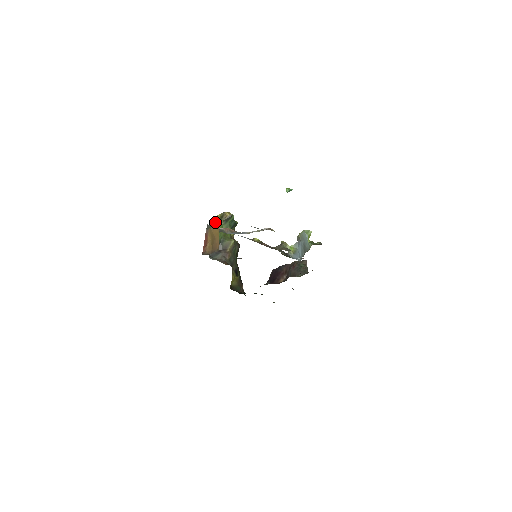
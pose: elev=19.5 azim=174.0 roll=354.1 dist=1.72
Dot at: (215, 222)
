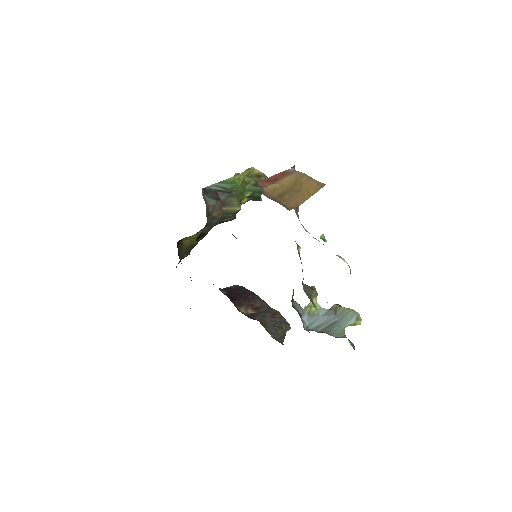
Dot at: (246, 170)
